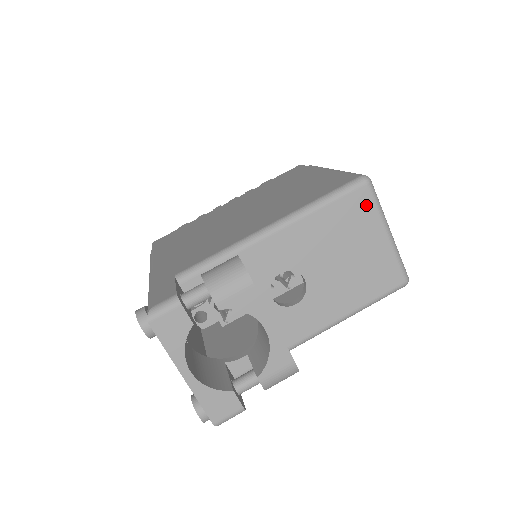
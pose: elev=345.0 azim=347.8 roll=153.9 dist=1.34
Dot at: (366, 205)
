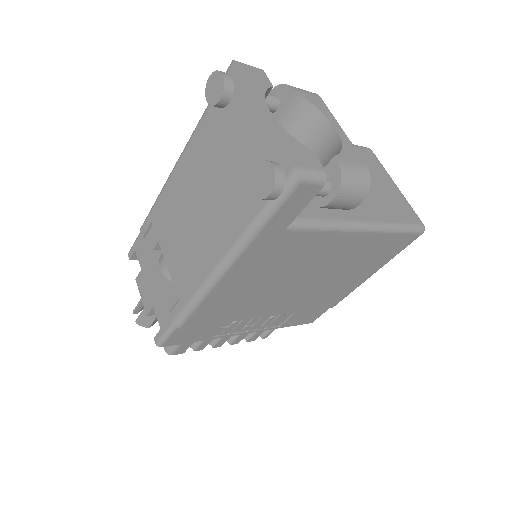
Dot at: (374, 160)
